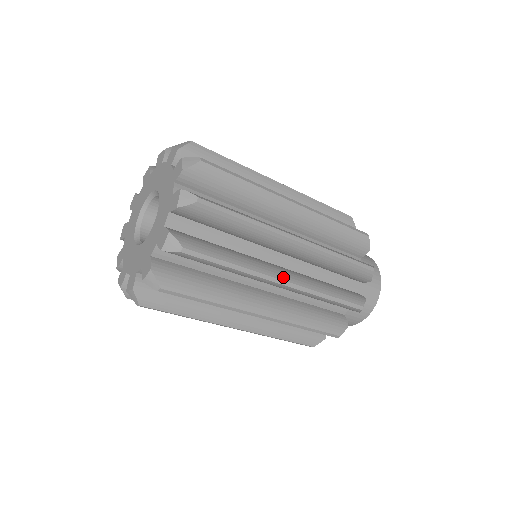
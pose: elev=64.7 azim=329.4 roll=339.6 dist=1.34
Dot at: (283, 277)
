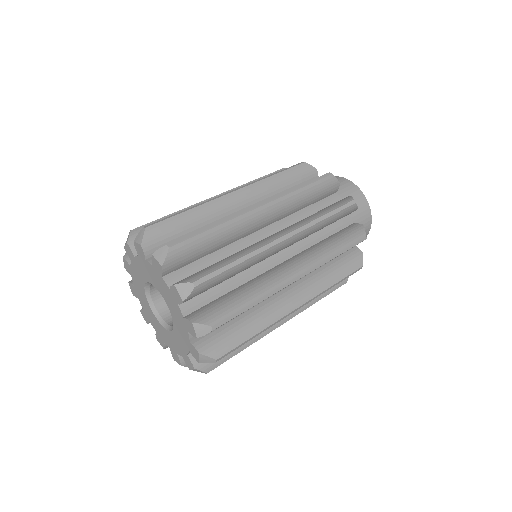
Dot at: (295, 305)
